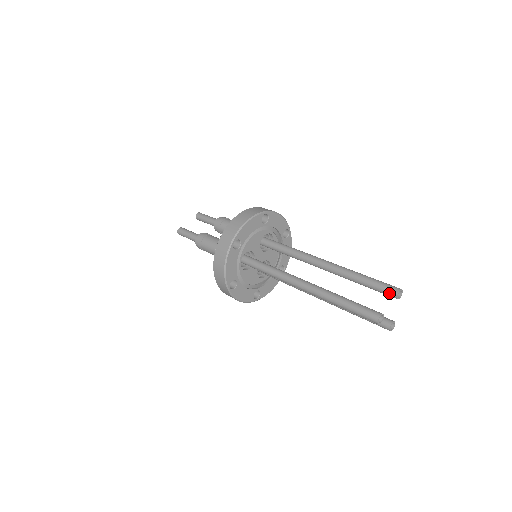
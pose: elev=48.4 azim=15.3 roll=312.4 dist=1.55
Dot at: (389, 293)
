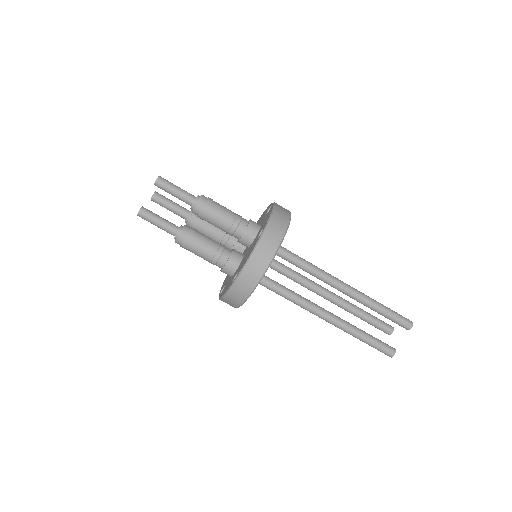
Dot at: occluded
